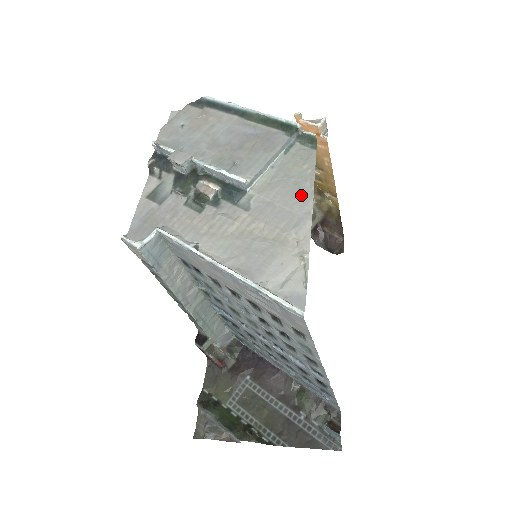
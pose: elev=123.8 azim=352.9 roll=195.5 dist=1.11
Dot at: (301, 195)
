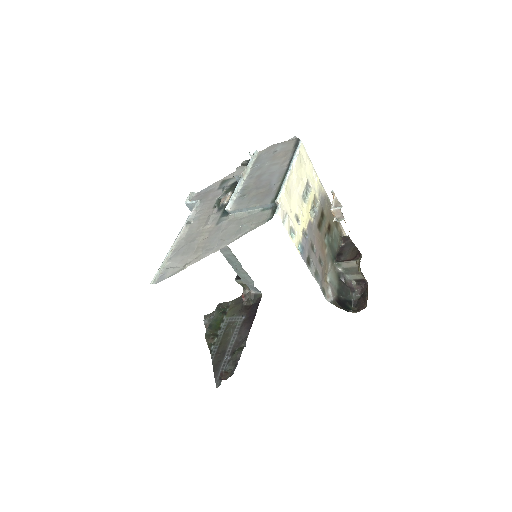
Dot at: (229, 238)
